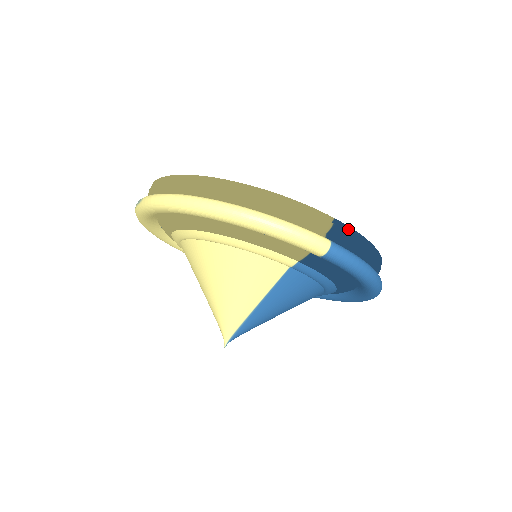
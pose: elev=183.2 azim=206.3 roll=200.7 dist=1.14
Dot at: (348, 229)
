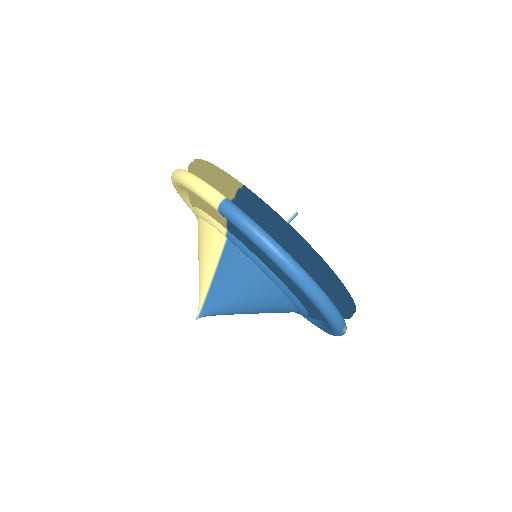
Dot at: (256, 197)
